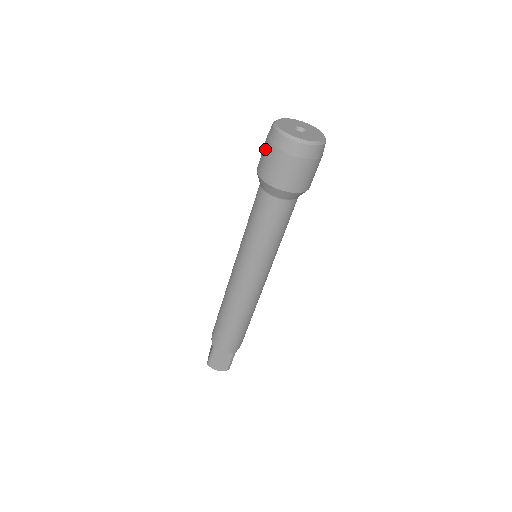
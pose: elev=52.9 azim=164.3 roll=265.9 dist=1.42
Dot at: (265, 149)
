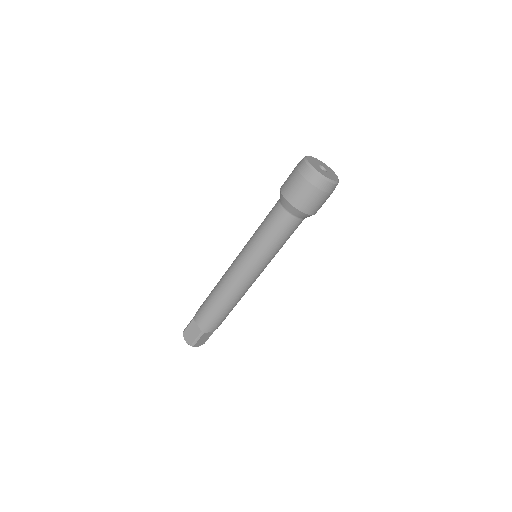
Dot at: occluded
